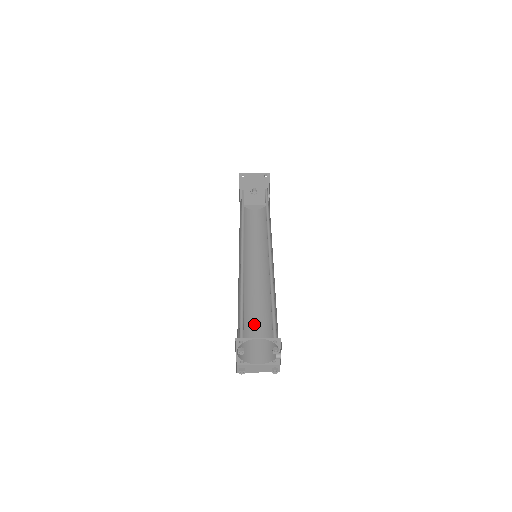
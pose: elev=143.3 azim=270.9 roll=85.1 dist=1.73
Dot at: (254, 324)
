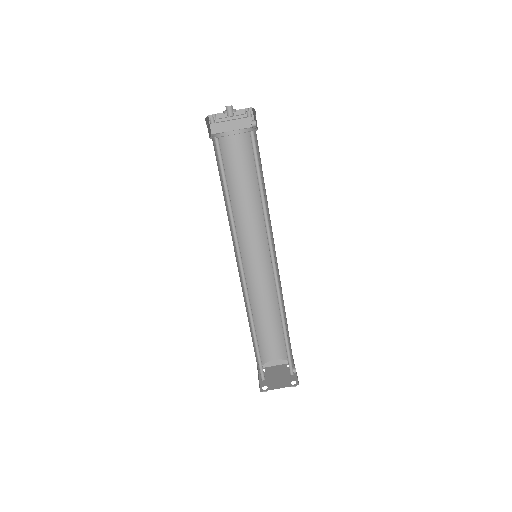
Dot at: (265, 323)
